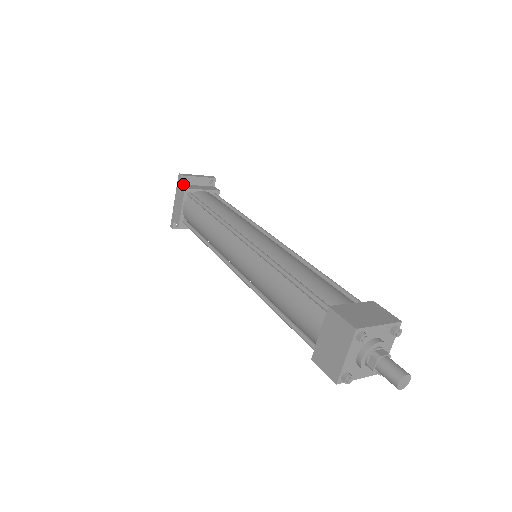
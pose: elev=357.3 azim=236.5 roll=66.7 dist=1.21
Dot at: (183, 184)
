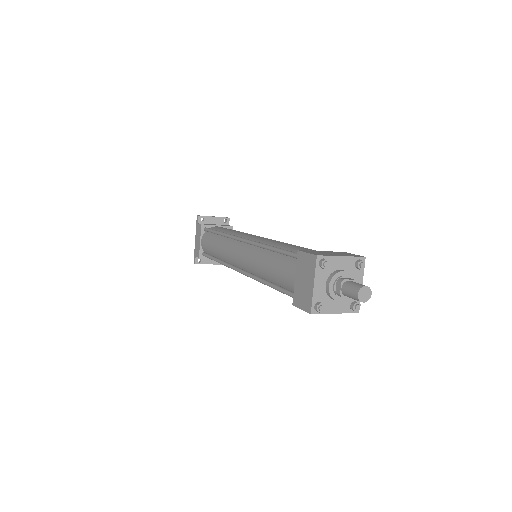
Dot at: (201, 223)
